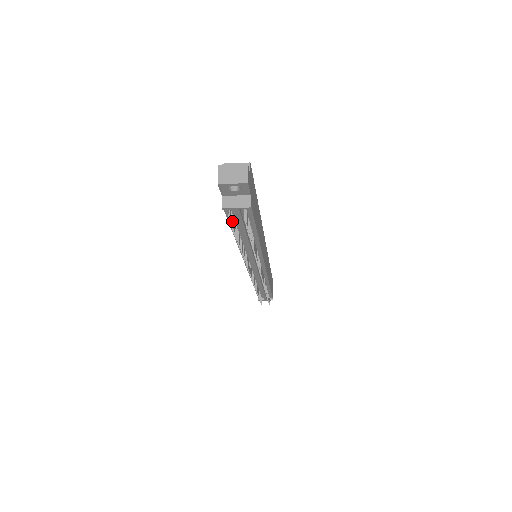
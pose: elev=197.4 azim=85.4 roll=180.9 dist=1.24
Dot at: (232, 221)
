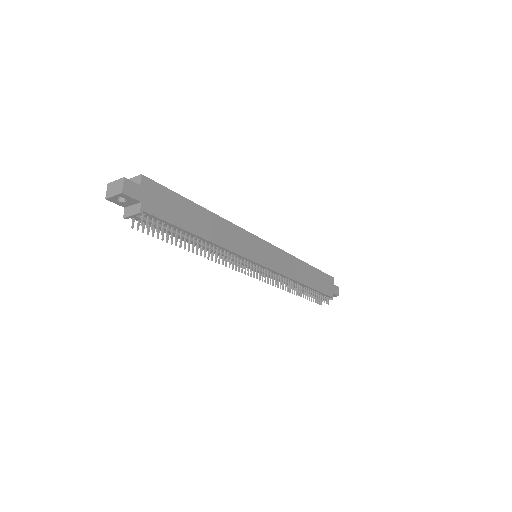
Dot at: (143, 227)
